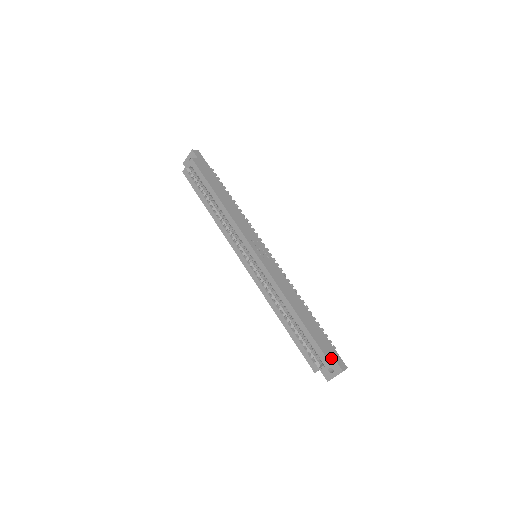
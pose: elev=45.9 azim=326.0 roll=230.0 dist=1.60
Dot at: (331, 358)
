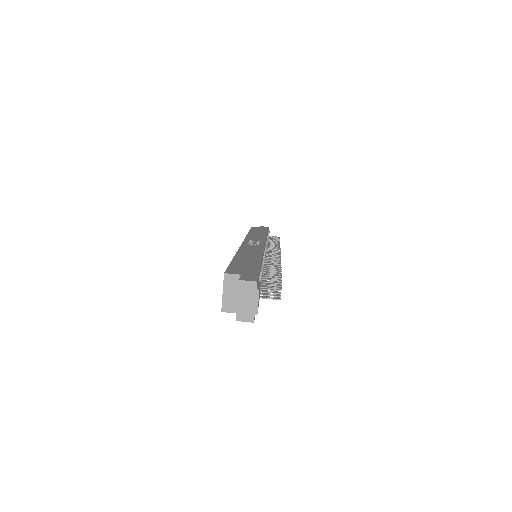
Dot at: (235, 273)
